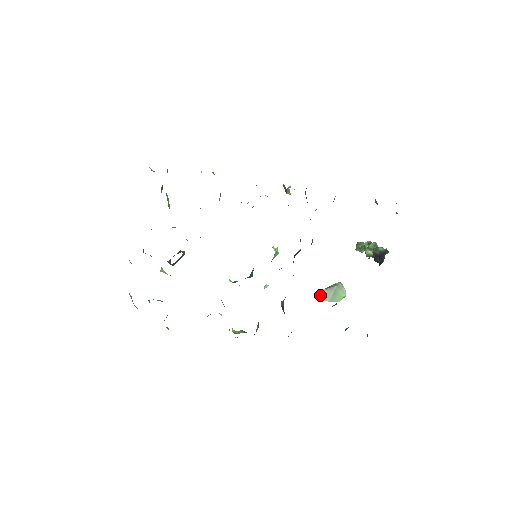
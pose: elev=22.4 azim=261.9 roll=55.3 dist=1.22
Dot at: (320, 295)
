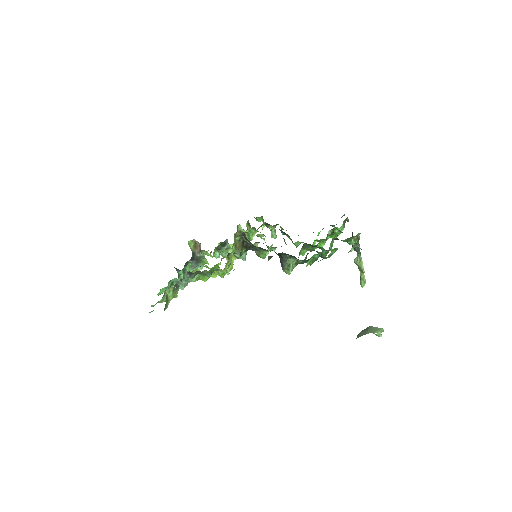
Dot at: occluded
